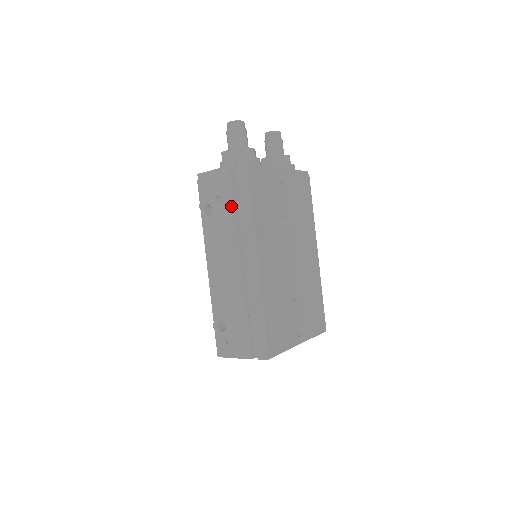
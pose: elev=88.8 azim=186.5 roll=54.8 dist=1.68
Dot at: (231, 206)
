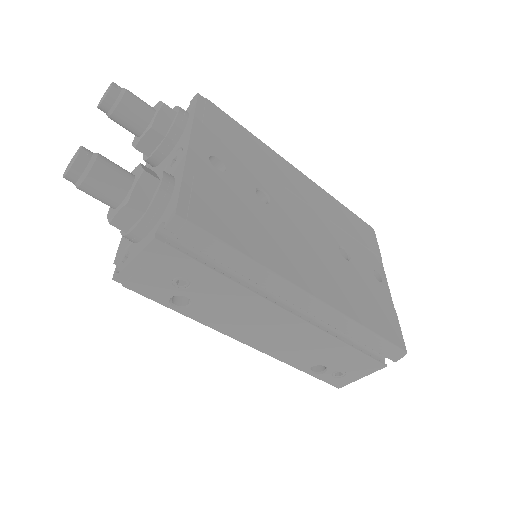
Dot at: (212, 277)
